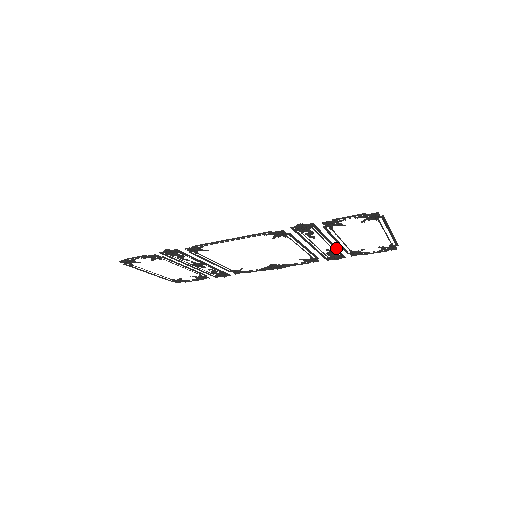
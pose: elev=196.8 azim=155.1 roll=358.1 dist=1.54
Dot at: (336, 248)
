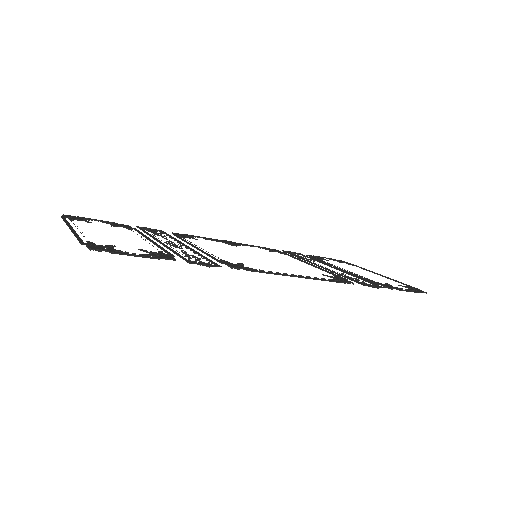
Dot at: occluded
